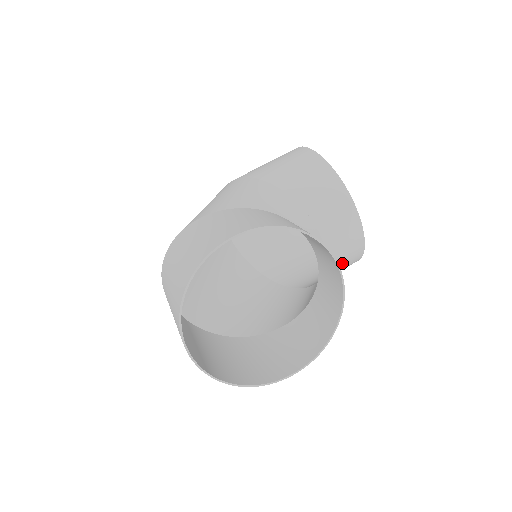
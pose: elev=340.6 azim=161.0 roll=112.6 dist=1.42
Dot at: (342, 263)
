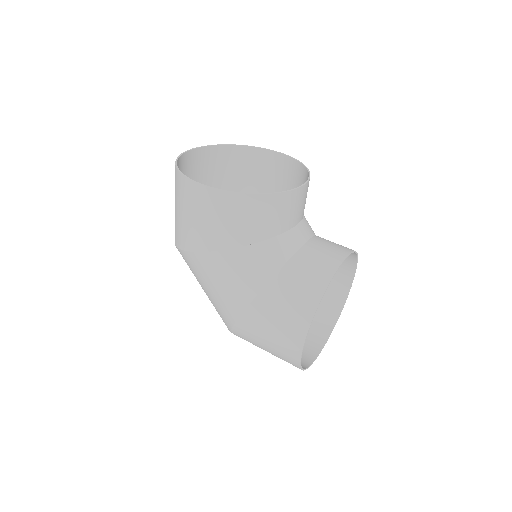
Dot at: occluded
